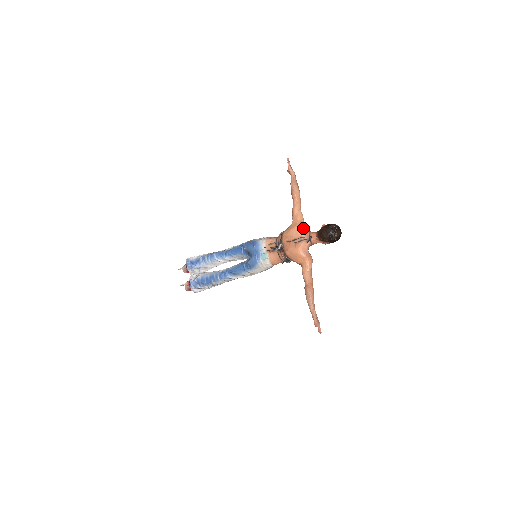
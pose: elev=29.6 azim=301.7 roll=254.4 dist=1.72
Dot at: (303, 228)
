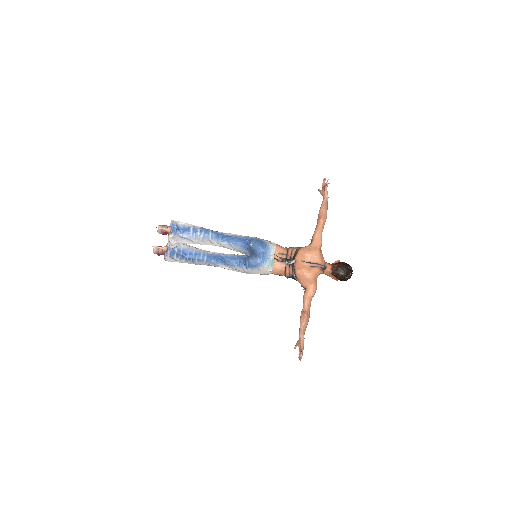
Dot at: (322, 255)
